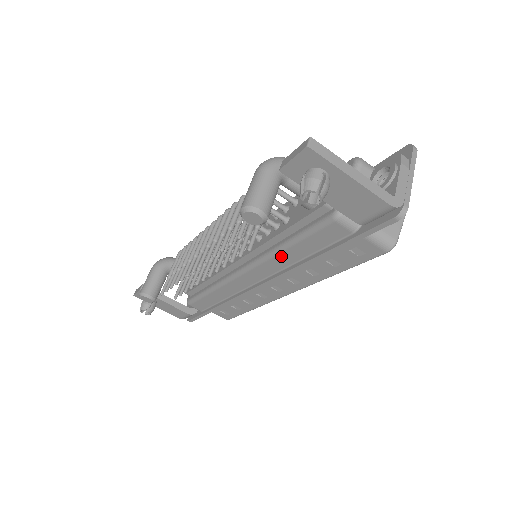
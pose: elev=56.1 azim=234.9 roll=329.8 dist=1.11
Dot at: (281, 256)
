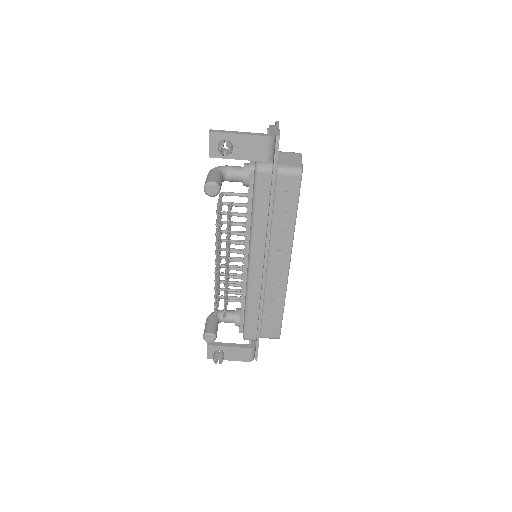
Dot at: (257, 227)
